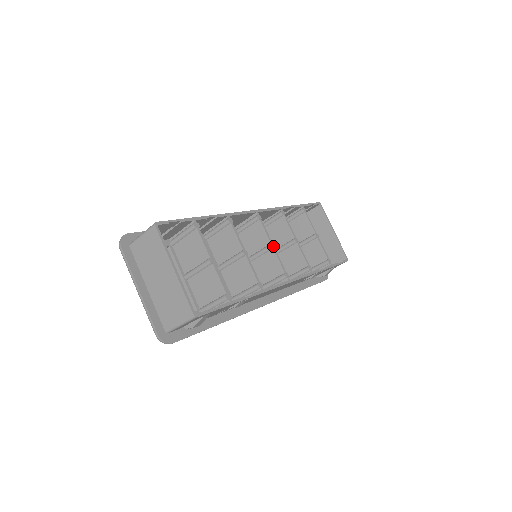
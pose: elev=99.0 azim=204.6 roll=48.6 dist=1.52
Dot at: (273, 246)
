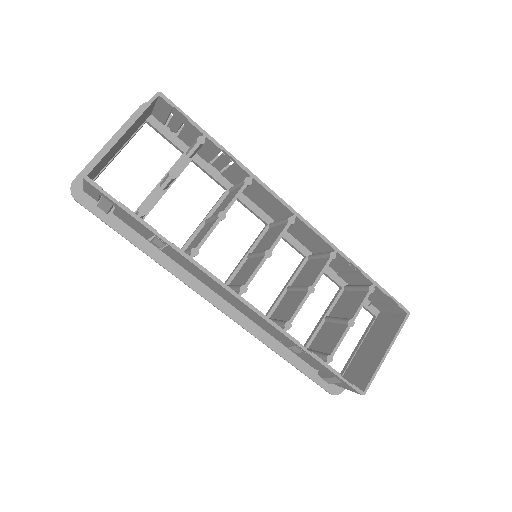
Dot at: (268, 254)
